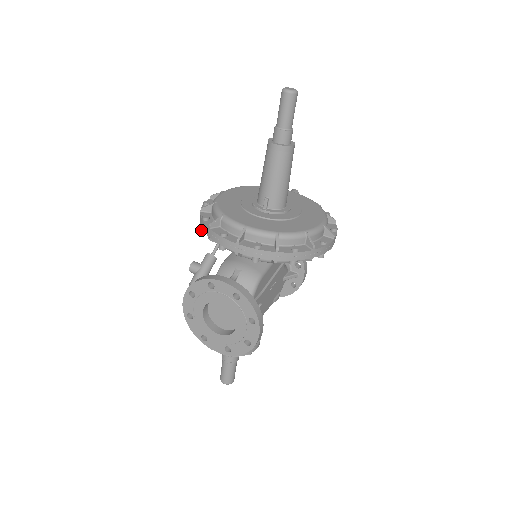
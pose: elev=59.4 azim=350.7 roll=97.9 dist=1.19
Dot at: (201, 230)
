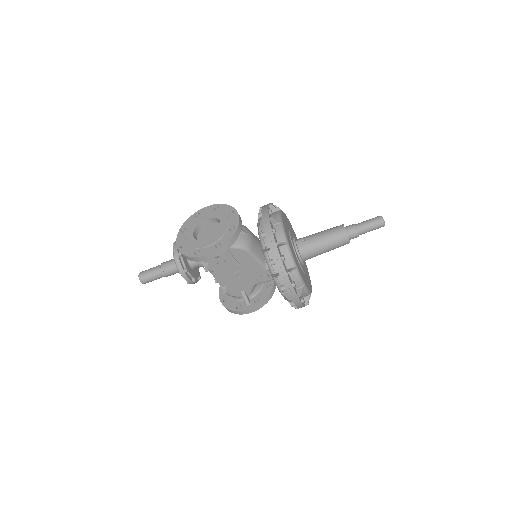
Dot at: occluded
